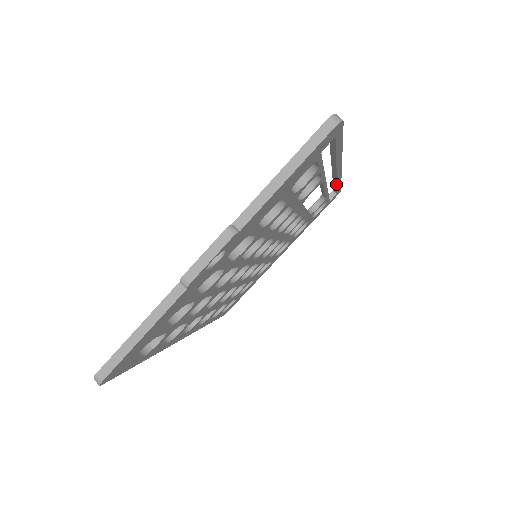
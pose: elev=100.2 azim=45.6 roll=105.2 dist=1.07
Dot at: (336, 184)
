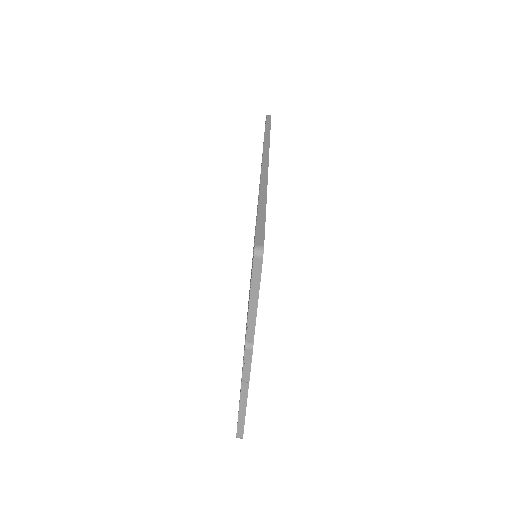
Dot at: occluded
